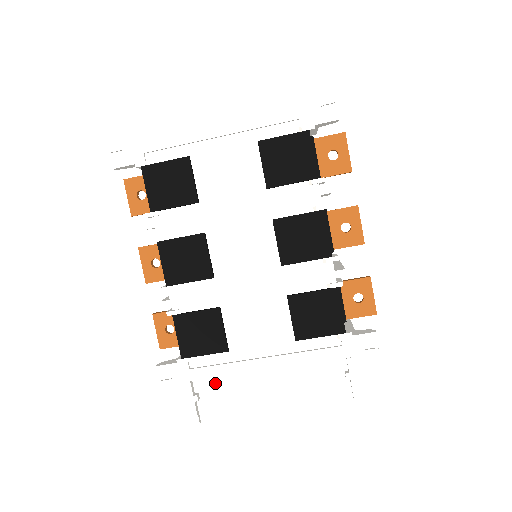
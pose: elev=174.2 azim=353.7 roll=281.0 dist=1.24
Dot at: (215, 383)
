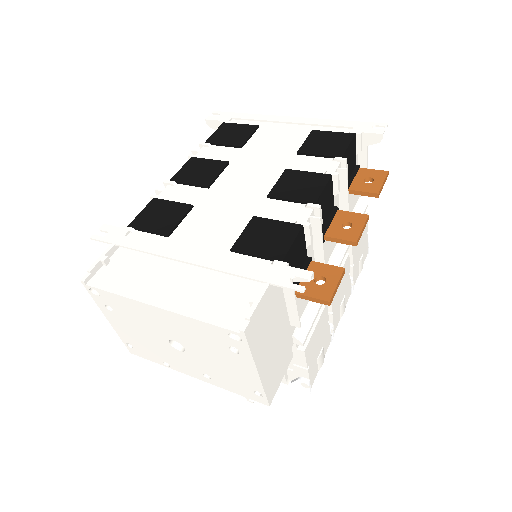
Dot at: (131, 260)
